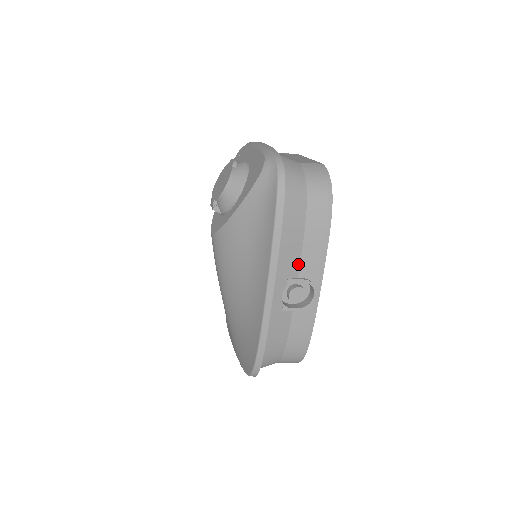
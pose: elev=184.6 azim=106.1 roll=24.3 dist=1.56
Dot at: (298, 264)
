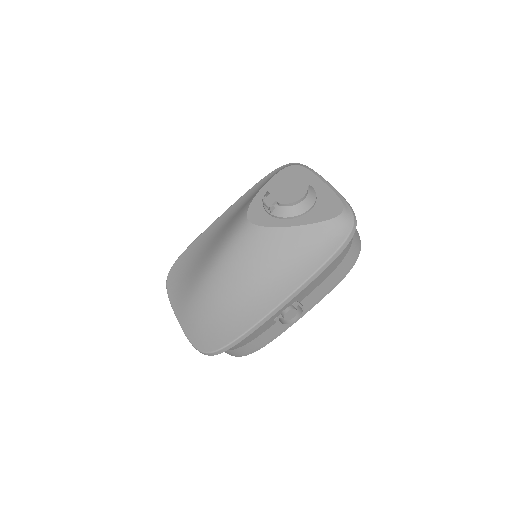
Dot at: (308, 294)
